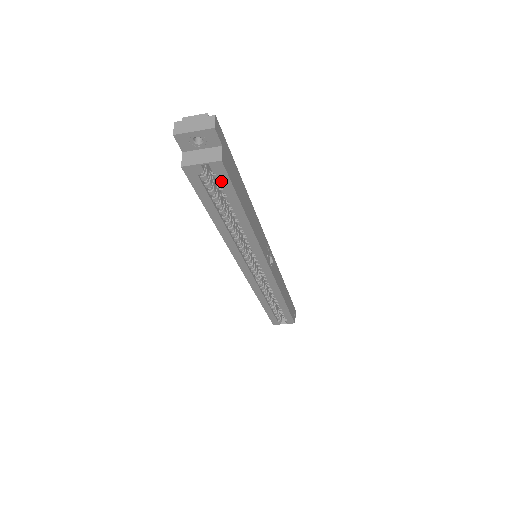
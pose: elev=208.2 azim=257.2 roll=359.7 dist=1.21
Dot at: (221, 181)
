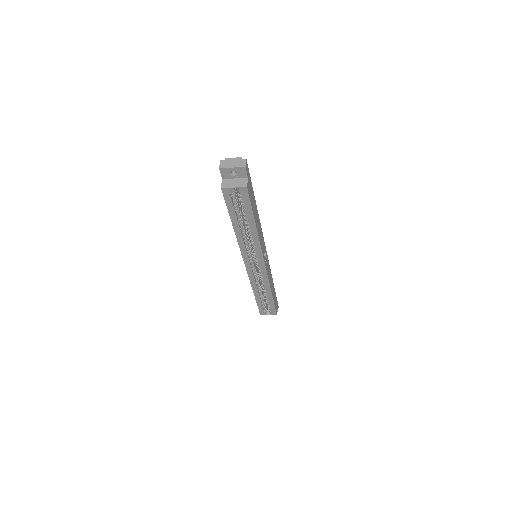
Dot at: (244, 200)
